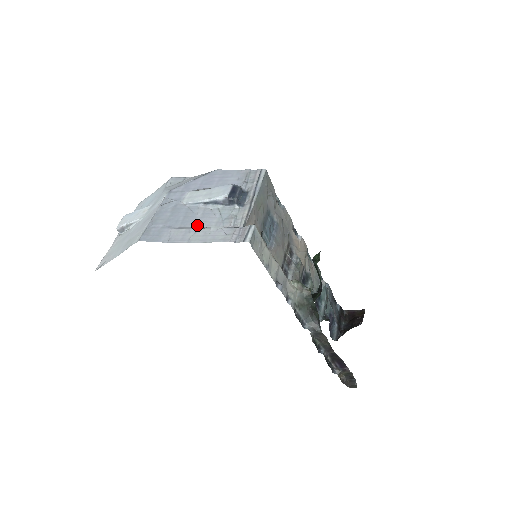
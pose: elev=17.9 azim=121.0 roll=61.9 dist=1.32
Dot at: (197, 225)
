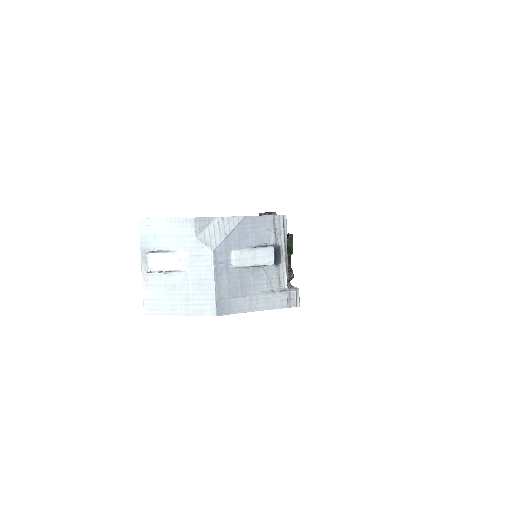
Dot at: (254, 290)
